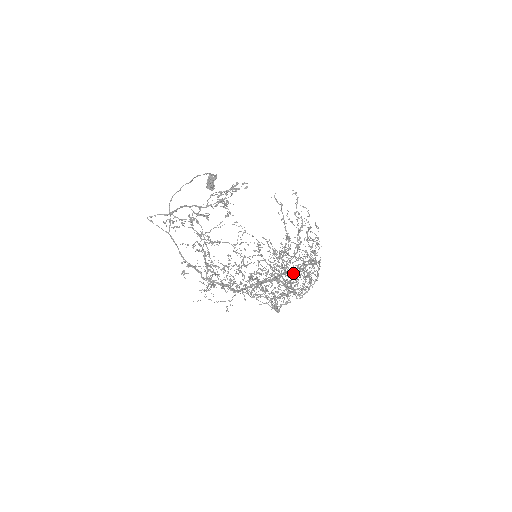
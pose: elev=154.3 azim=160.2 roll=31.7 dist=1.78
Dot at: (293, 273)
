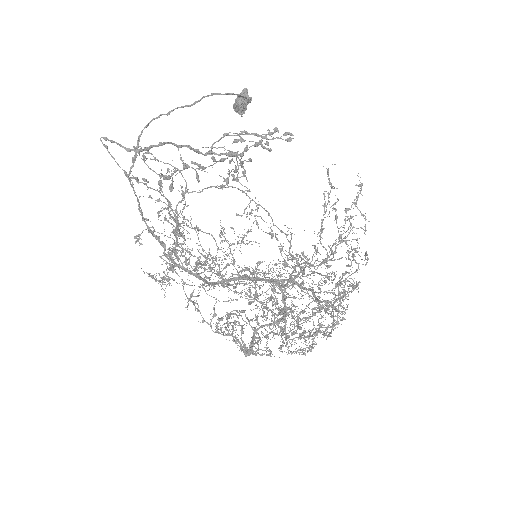
Dot at: occluded
